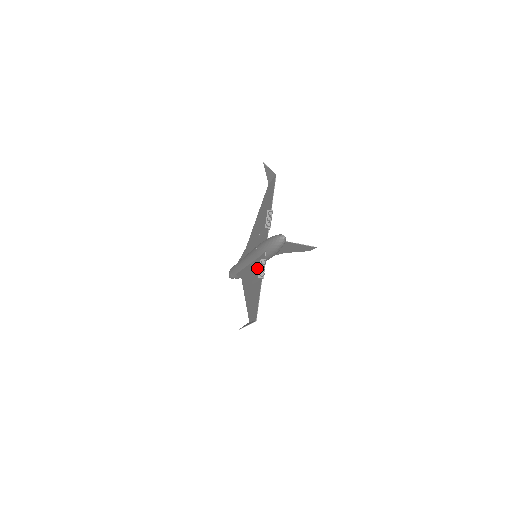
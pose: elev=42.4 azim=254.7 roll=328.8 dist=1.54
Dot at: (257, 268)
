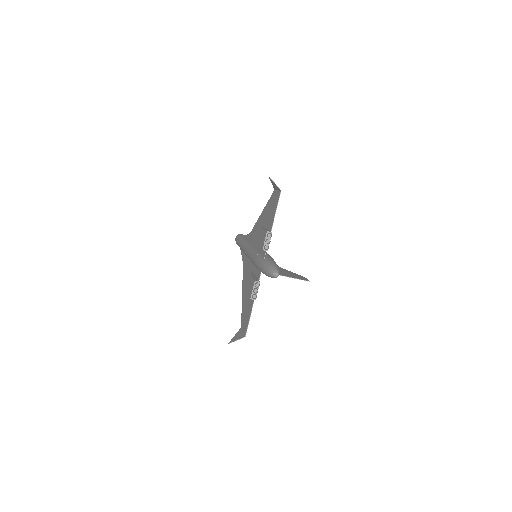
Dot at: (251, 287)
